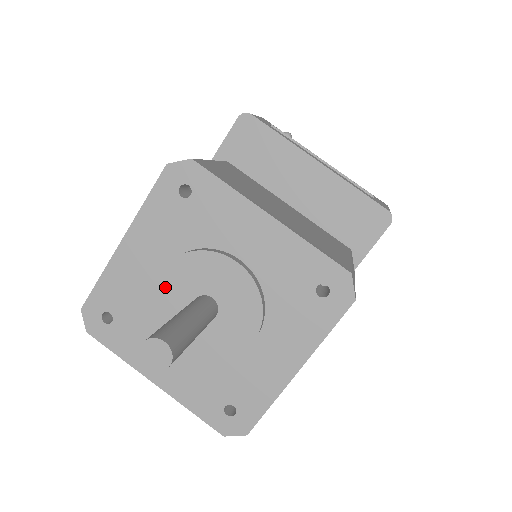
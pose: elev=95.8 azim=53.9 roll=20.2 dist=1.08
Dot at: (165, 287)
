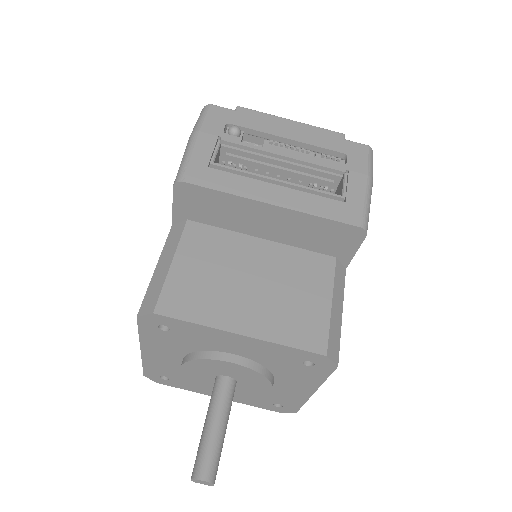
Dot at: (190, 373)
